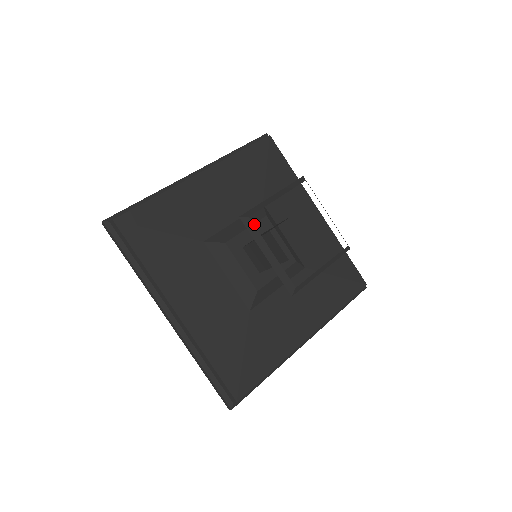
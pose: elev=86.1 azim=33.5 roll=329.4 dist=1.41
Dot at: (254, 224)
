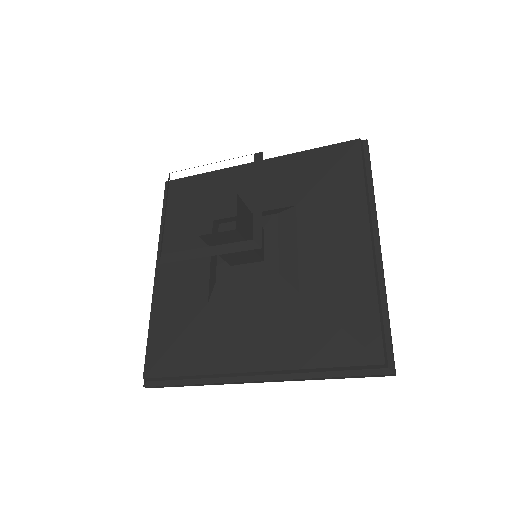
Dot at: occluded
